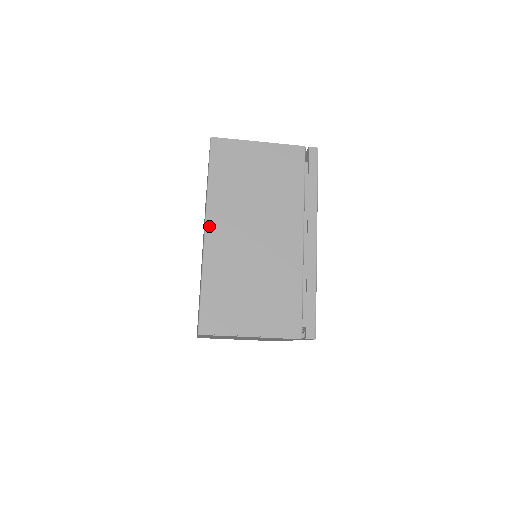
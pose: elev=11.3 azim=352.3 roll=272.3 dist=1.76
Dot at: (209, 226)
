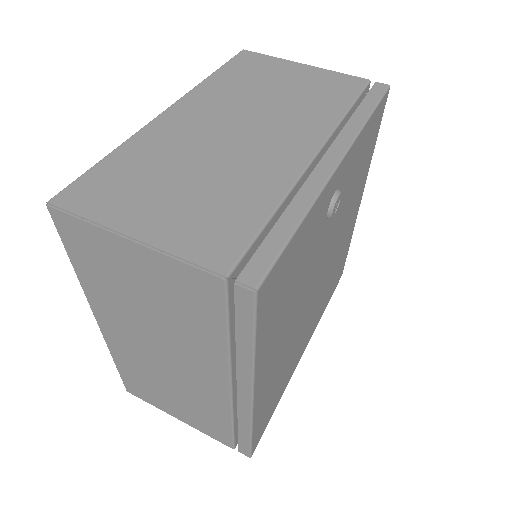
Dot at: (99, 319)
